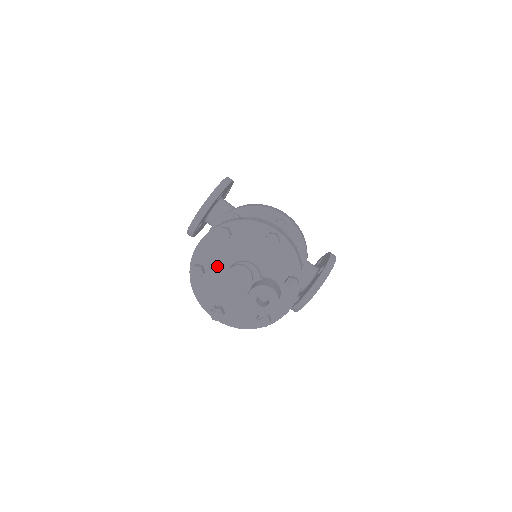
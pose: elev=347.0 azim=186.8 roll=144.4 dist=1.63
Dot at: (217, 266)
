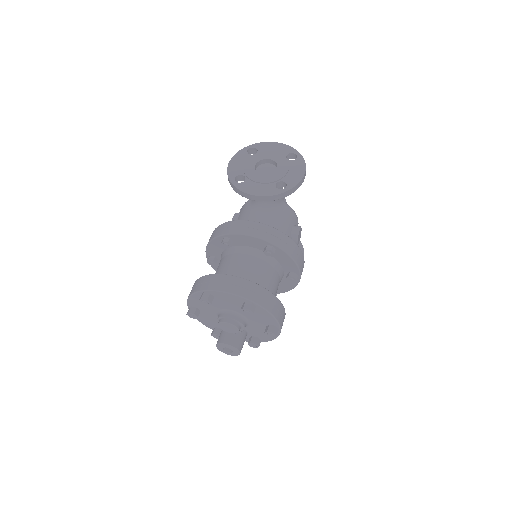
Dot at: (223, 304)
